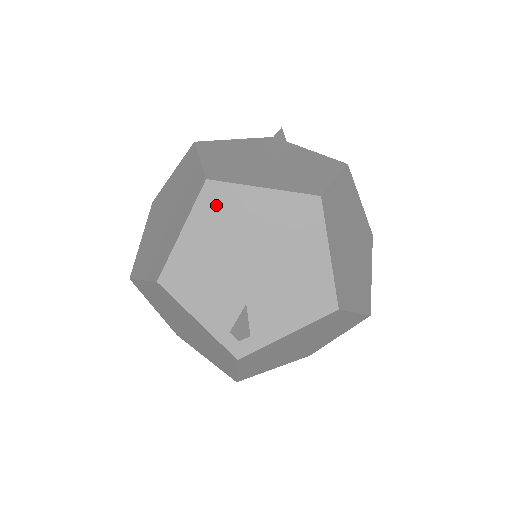
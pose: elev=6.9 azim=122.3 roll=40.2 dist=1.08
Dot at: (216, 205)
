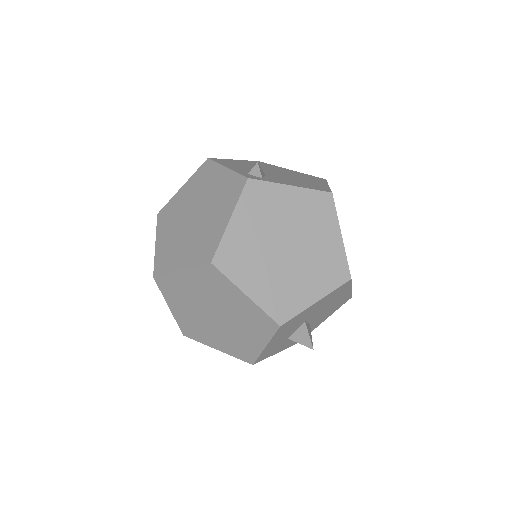
Dot at: (261, 164)
